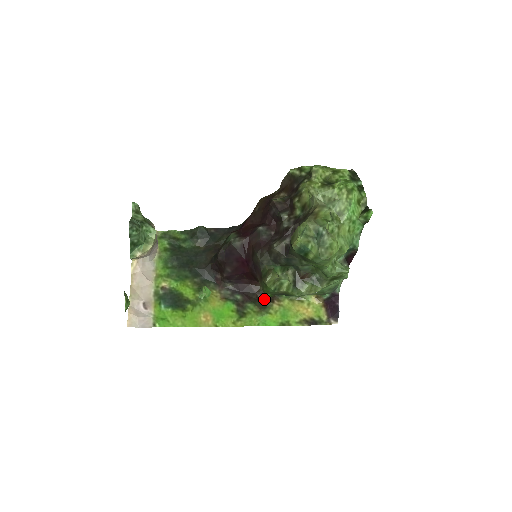
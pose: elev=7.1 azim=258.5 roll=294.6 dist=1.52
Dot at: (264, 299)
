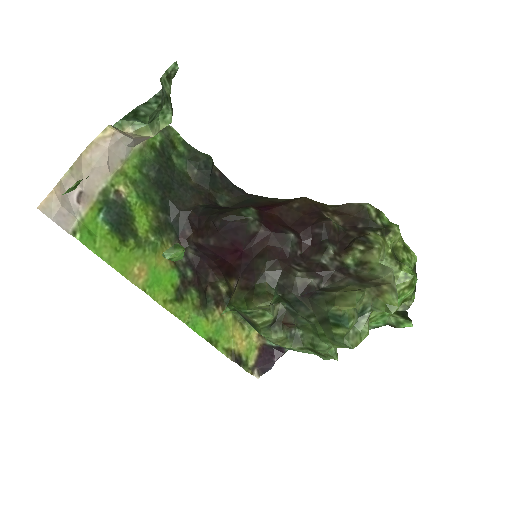
Dot at: (211, 295)
